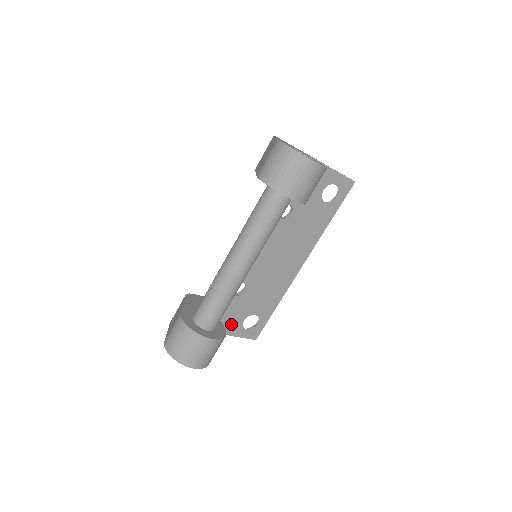
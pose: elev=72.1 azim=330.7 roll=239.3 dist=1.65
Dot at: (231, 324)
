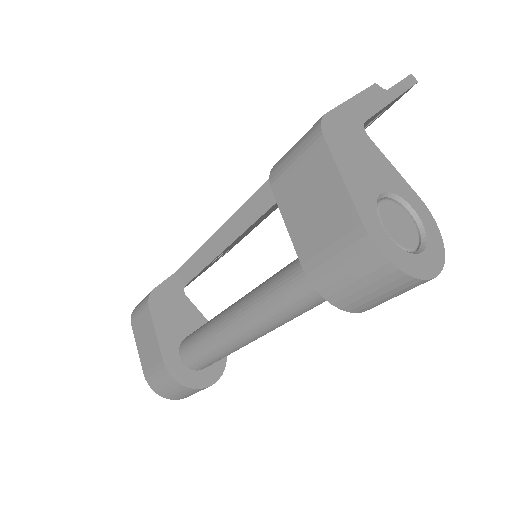
Dot at: occluded
